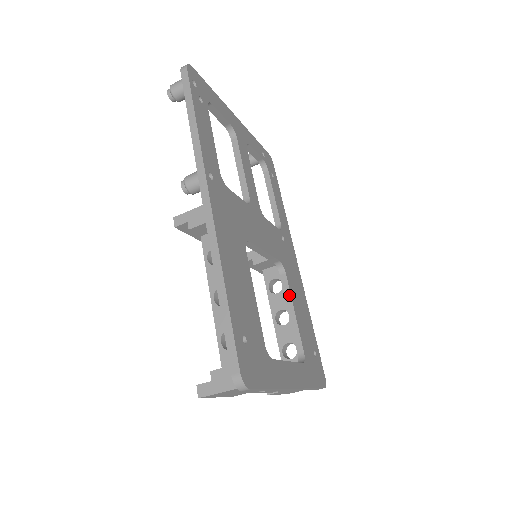
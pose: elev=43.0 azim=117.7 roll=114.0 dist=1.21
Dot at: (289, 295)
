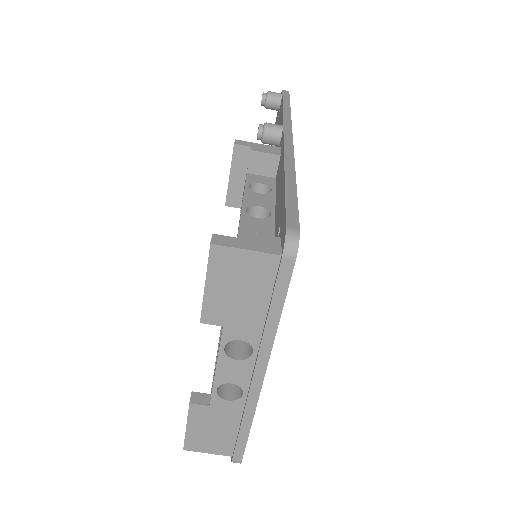
Dot at: occluded
